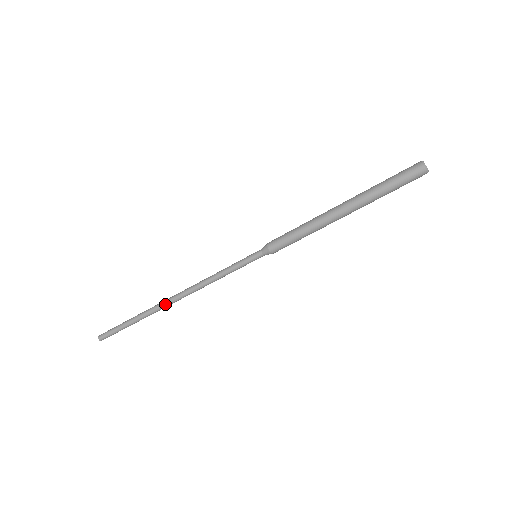
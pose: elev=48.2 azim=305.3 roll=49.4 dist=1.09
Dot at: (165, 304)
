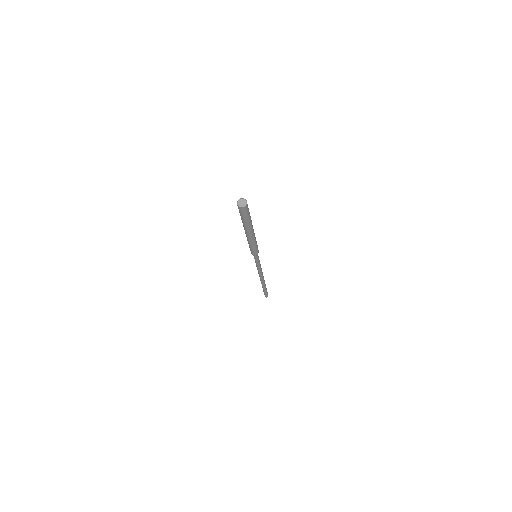
Dot at: (261, 281)
